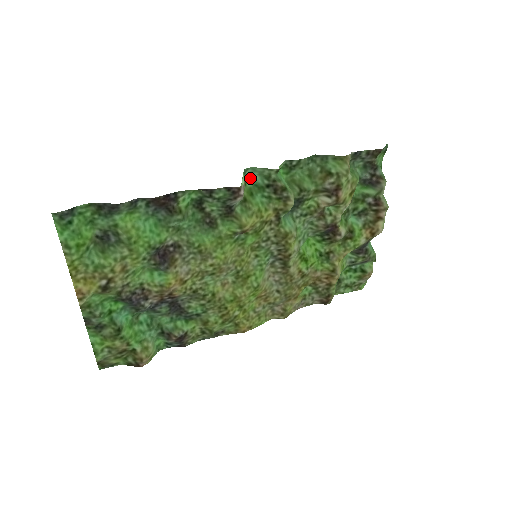
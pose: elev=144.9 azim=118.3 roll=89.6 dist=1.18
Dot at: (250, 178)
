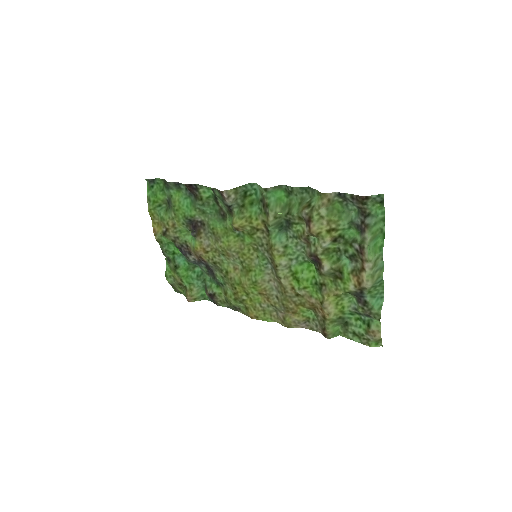
Dot at: (256, 192)
